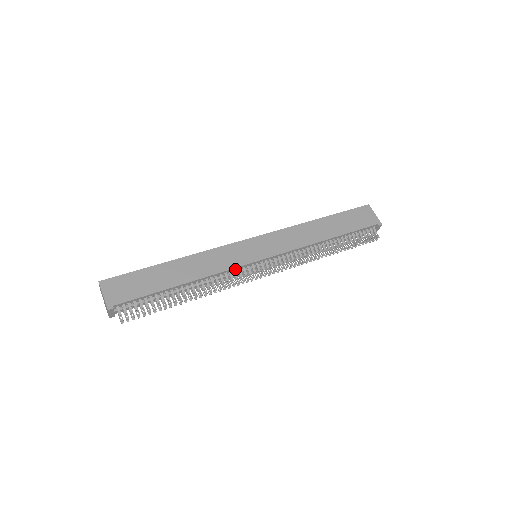
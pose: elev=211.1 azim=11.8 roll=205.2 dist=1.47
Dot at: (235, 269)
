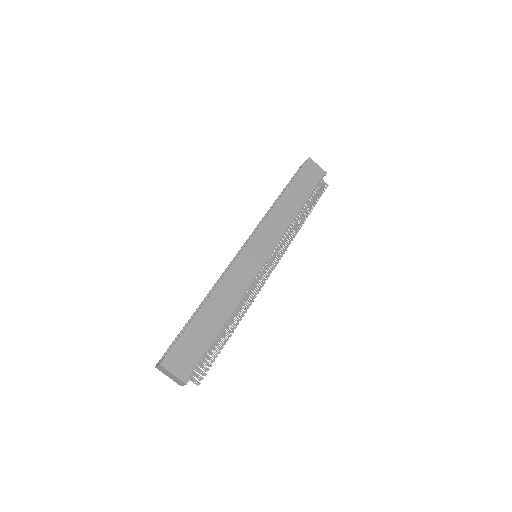
Dot at: (252, 280)
